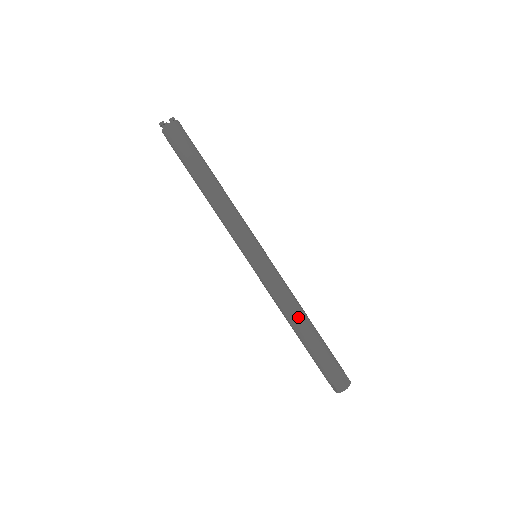
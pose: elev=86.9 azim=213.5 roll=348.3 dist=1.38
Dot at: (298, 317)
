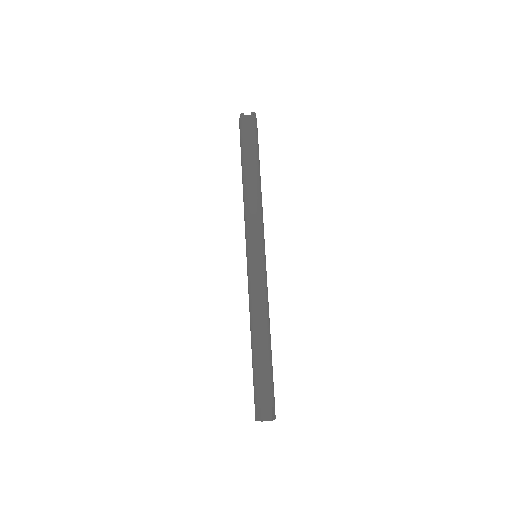
Dot at: (255, 327)
